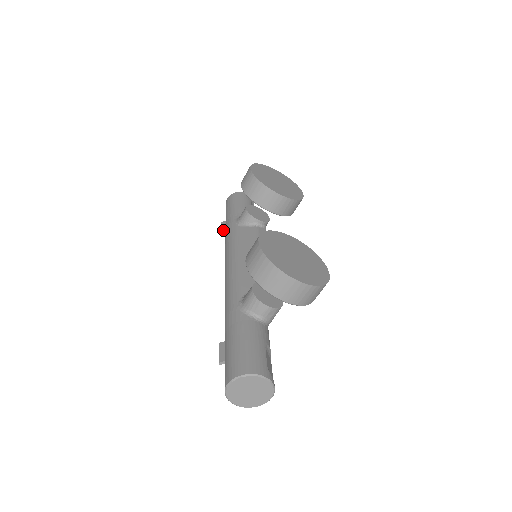
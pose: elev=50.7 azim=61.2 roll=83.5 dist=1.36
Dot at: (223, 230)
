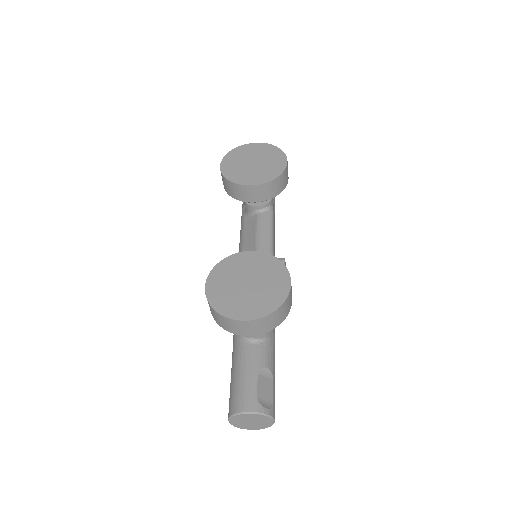
Dot at: occluded
